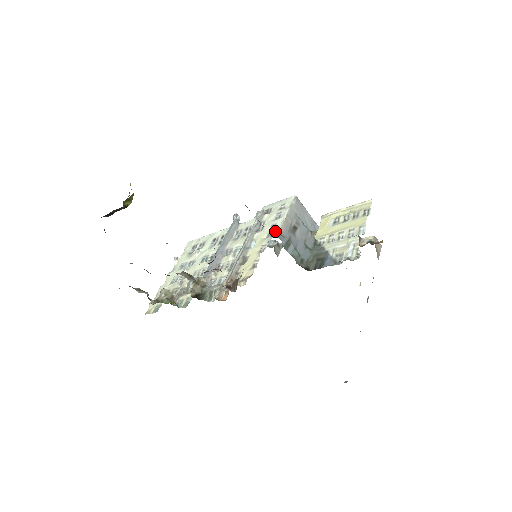
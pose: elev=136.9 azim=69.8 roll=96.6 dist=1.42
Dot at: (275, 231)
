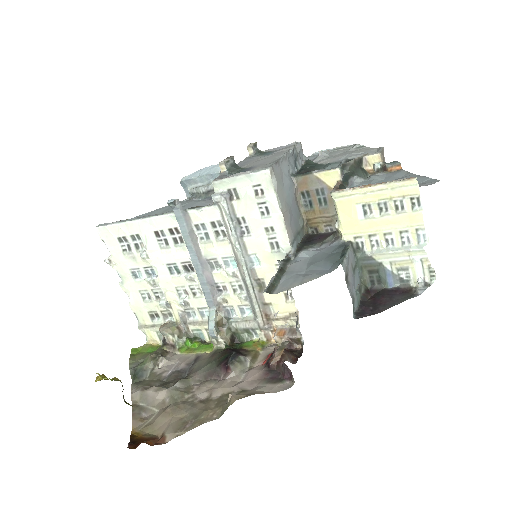
Dot at: (282, 242)
